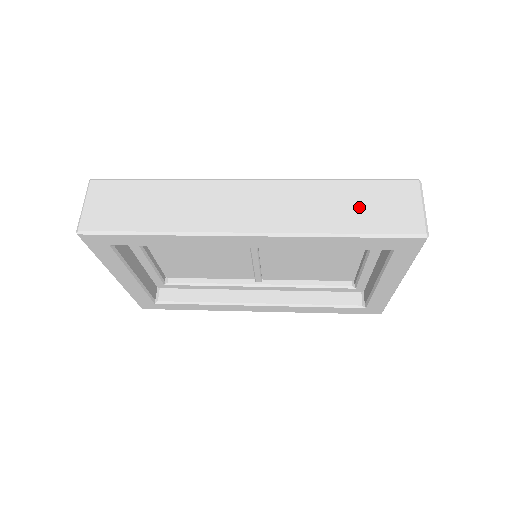
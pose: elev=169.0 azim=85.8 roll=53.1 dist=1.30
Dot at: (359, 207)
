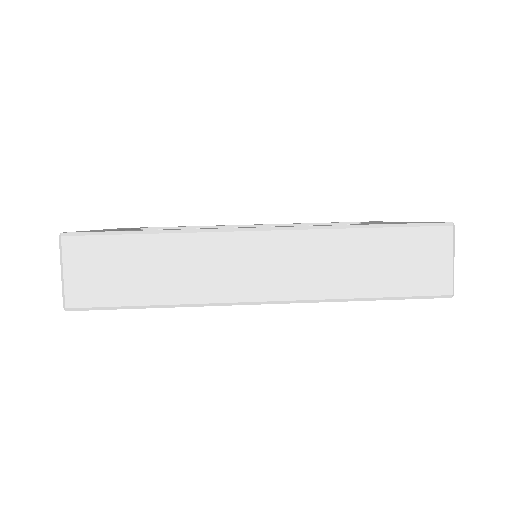
Dot at: (385, 264)
